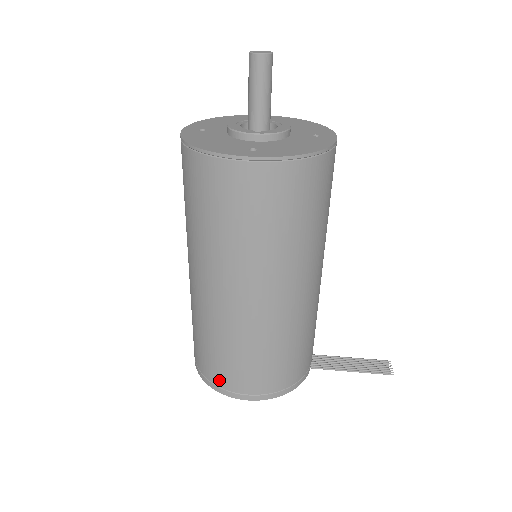
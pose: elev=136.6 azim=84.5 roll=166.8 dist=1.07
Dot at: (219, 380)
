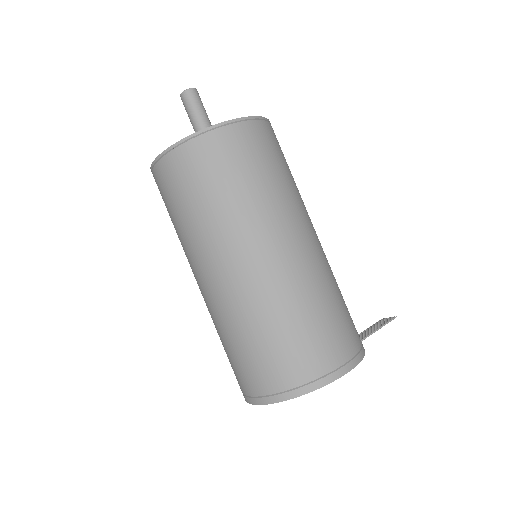
Dot at: (317, 367)
